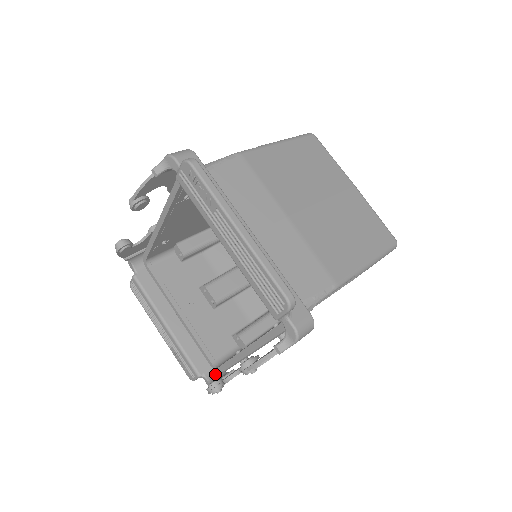
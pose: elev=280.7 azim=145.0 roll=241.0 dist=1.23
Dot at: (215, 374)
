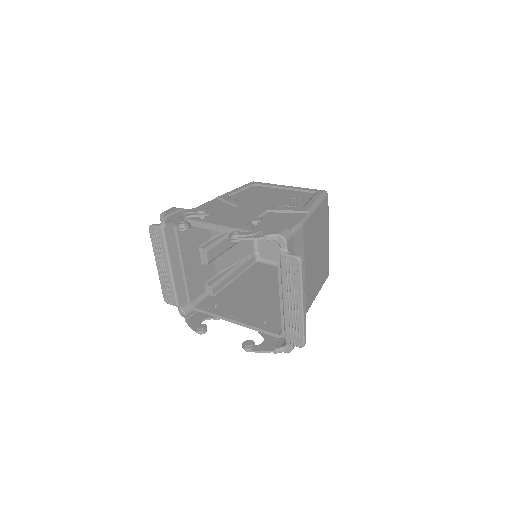
Dot at: (187, 307)
